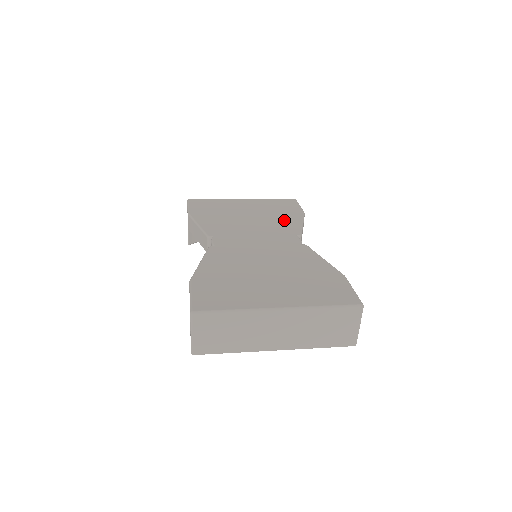
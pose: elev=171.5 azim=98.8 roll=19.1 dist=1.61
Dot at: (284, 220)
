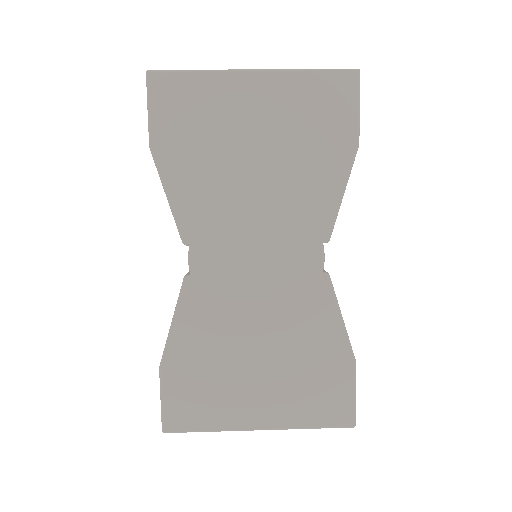
Dot at: (314, 182)
